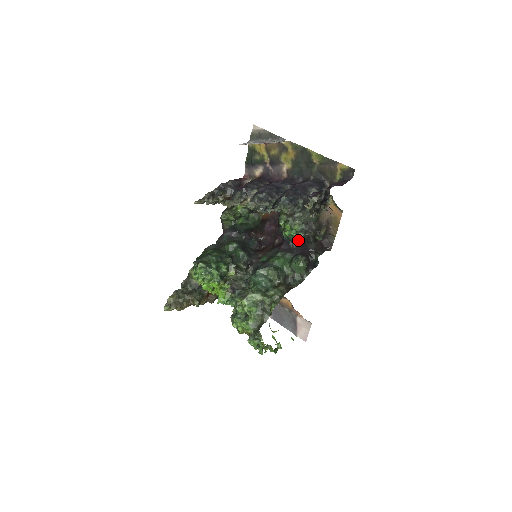
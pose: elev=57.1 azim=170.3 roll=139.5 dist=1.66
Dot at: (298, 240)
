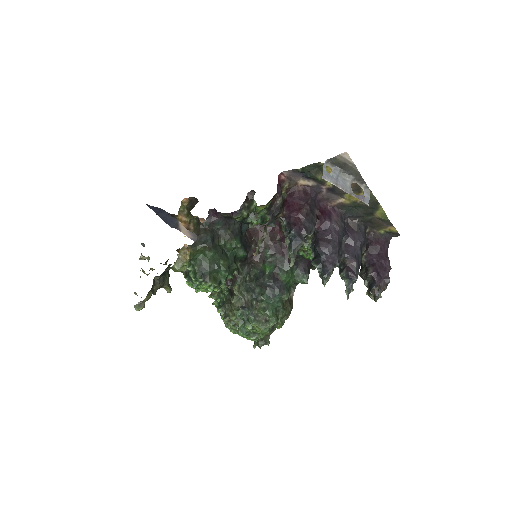
Dot at: occluded
